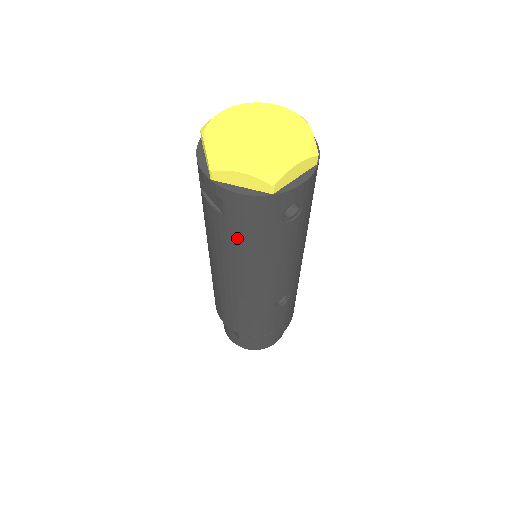
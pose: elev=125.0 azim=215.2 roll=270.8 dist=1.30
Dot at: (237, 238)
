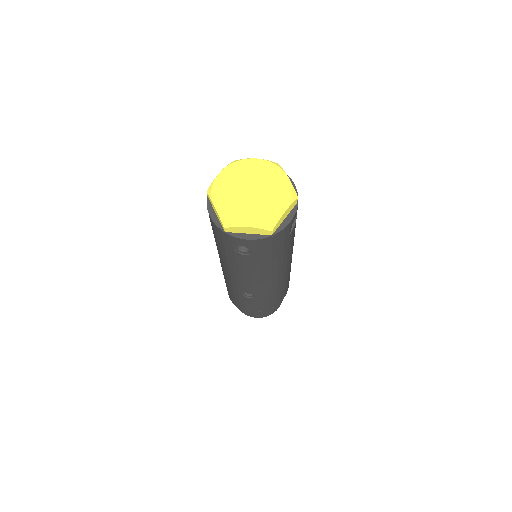
Dot at: (215, 238)
